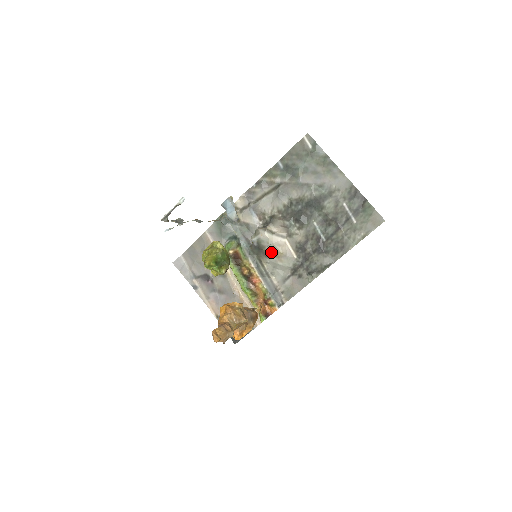
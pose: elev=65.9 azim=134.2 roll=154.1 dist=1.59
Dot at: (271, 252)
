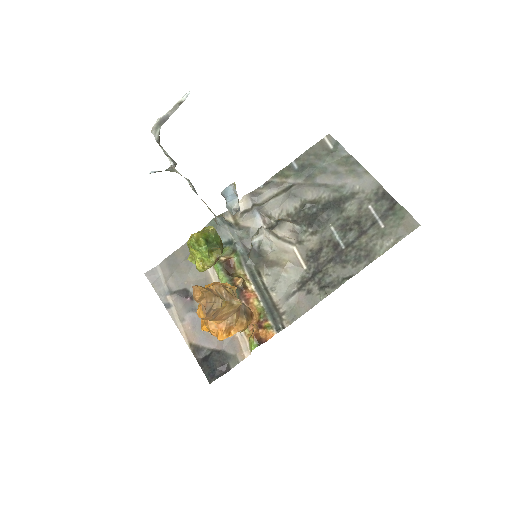
Dot at: (274, 260)
